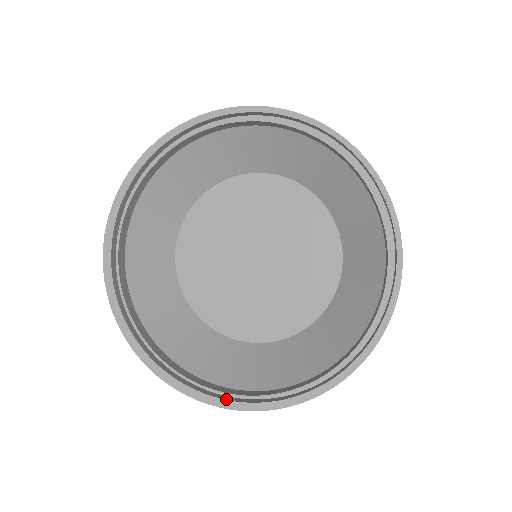
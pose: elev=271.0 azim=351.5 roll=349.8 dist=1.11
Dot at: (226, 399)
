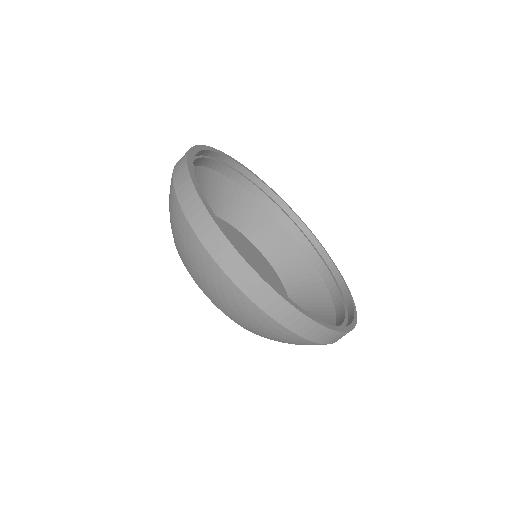
Dot at: (275, 287)
